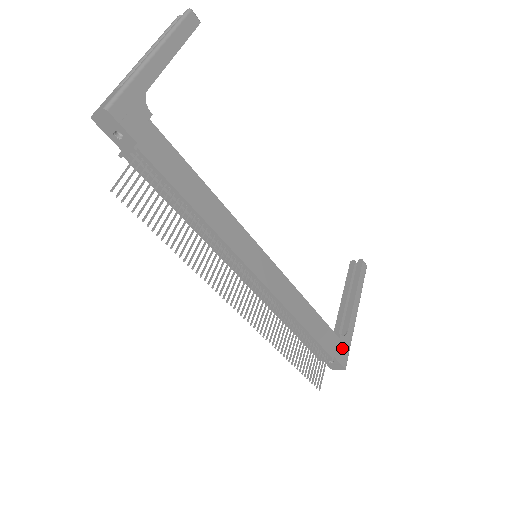
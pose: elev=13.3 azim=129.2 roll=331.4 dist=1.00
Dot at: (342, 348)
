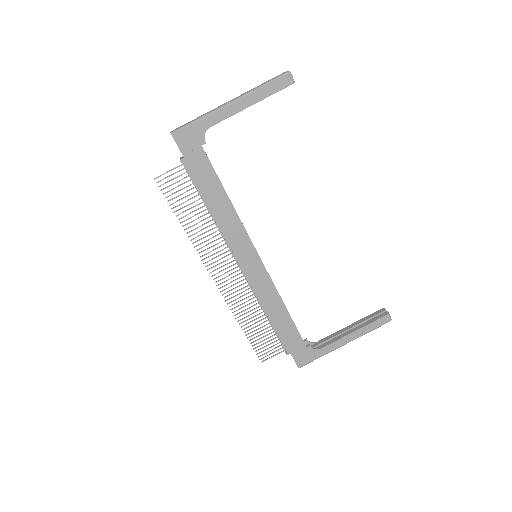
Dot at: (305, 354)
